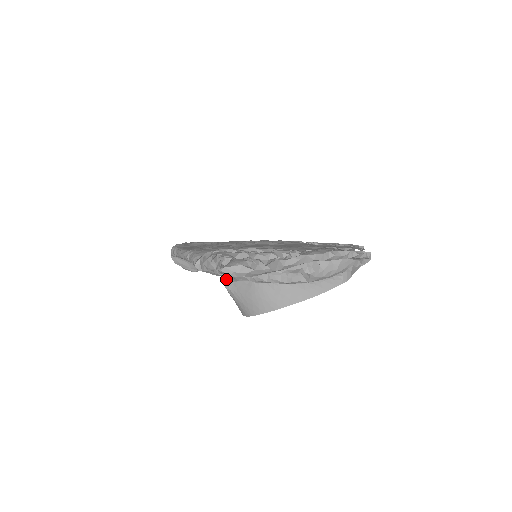
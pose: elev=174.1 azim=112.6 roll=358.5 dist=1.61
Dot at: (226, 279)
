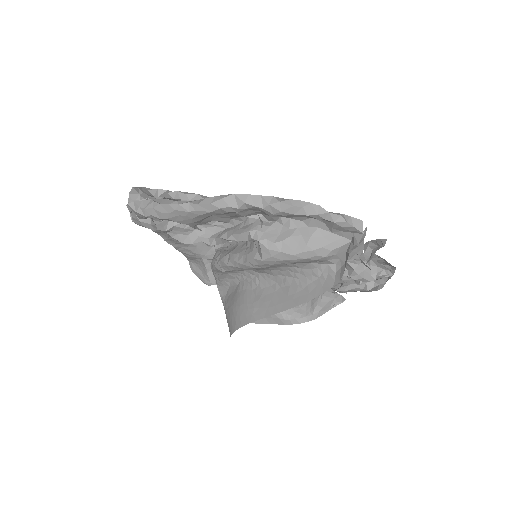
Dot at: (217, 282)
